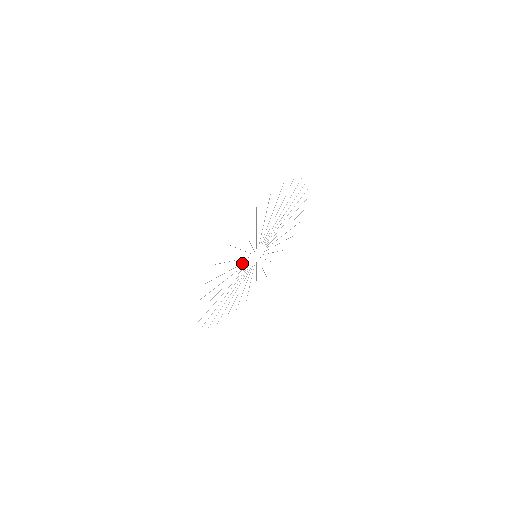
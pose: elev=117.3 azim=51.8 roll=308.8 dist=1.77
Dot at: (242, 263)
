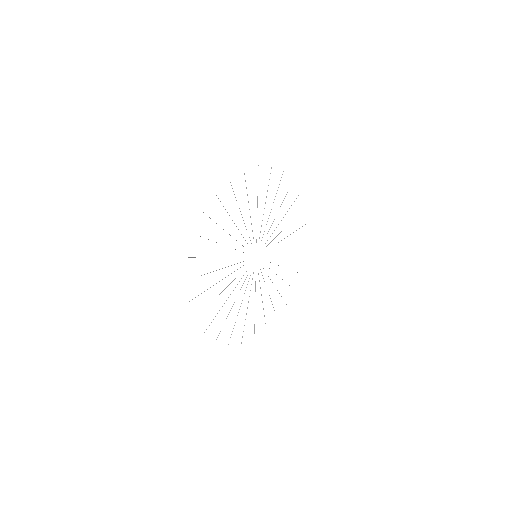
Dot at: occluded
